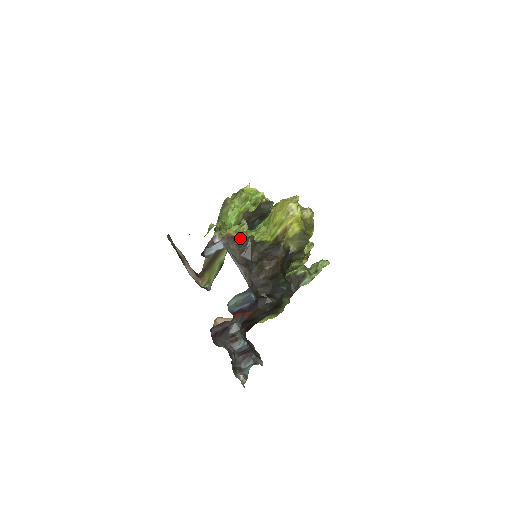
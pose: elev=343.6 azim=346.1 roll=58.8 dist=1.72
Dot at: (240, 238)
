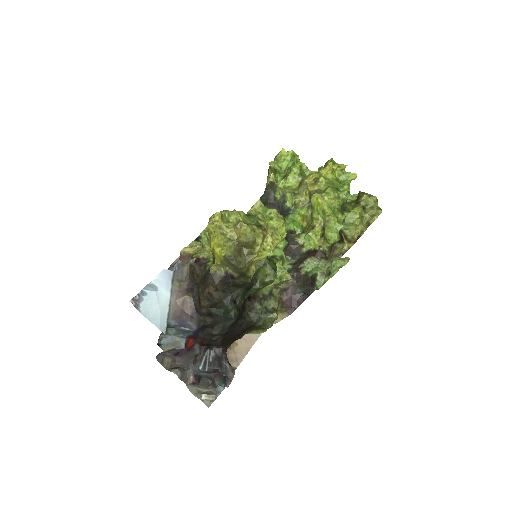
Dot at: (193, 257)
